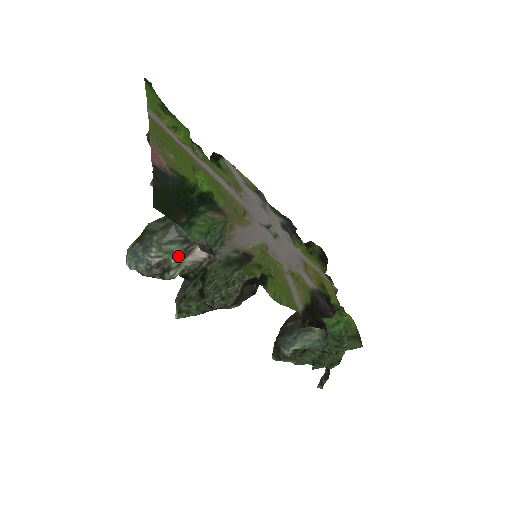
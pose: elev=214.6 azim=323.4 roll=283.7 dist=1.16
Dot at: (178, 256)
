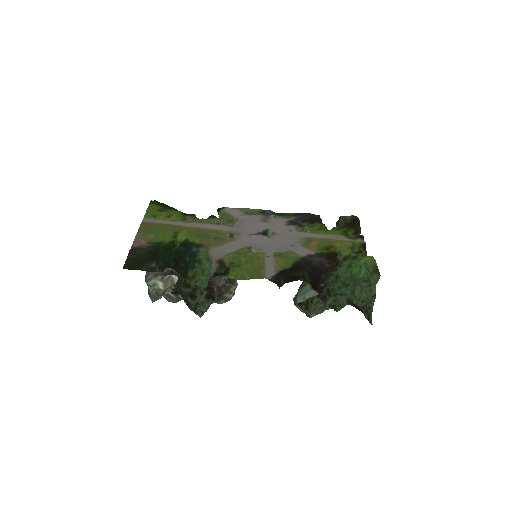
Dot at: (162, 284)
